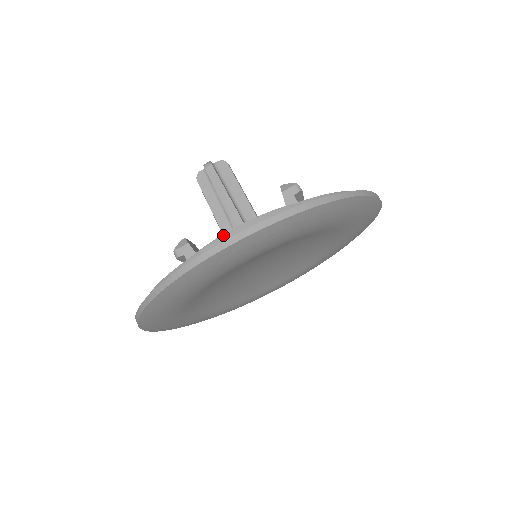
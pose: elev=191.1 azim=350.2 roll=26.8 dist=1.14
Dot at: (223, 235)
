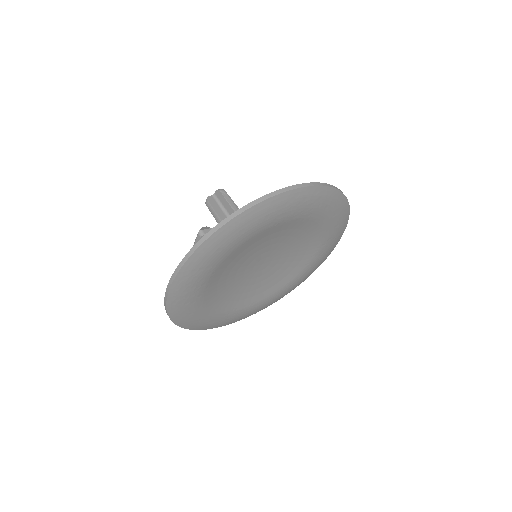
Dot at: occluded
